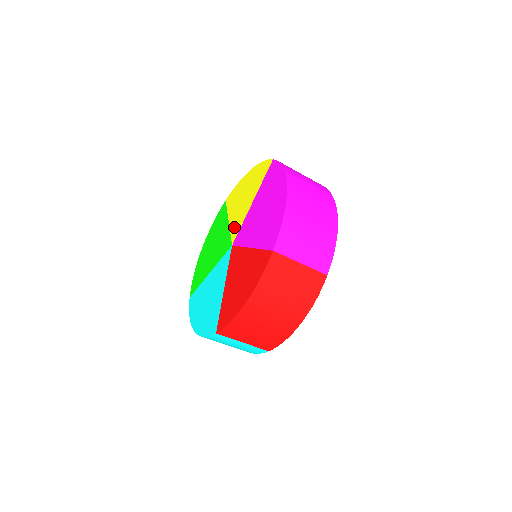
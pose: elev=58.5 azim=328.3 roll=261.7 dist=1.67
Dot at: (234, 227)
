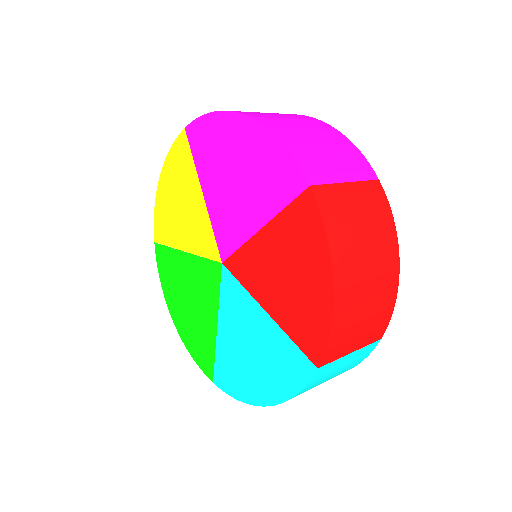
Dot at: (202, 245)
